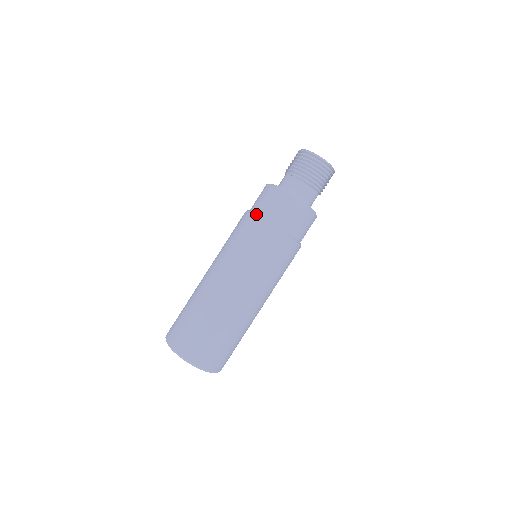
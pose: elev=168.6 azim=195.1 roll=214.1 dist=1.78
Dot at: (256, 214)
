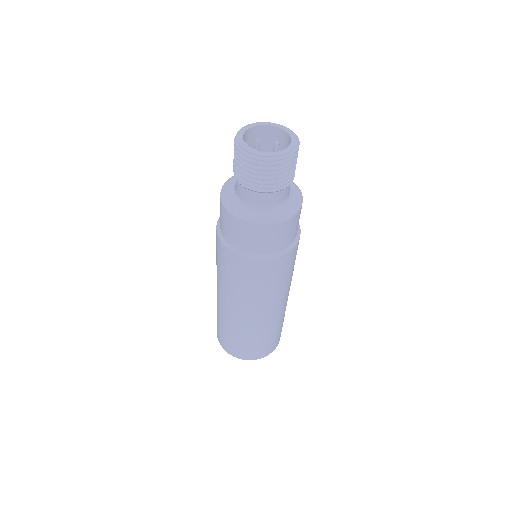
Dot at: (242, 254)
